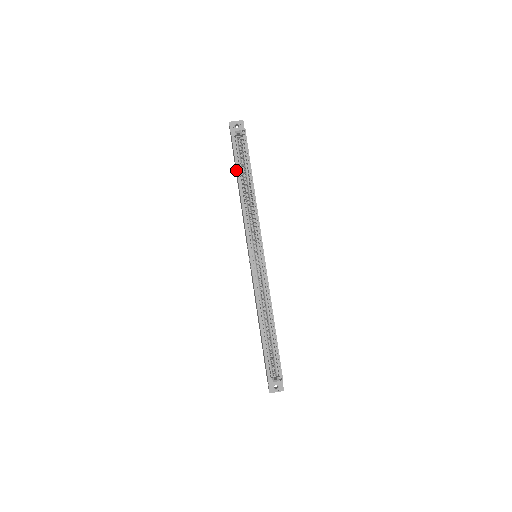
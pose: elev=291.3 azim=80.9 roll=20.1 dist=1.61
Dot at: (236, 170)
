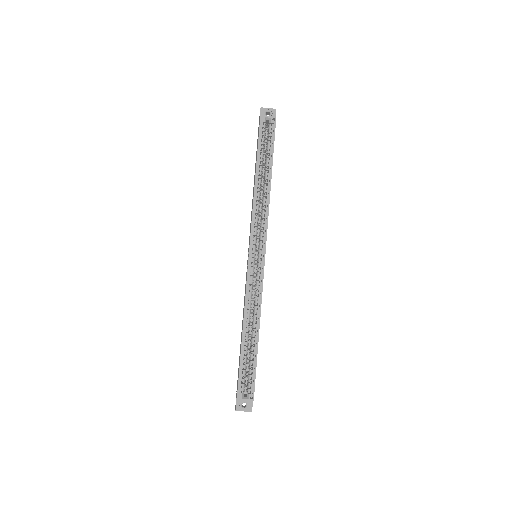
Dot at: (256, 158)
